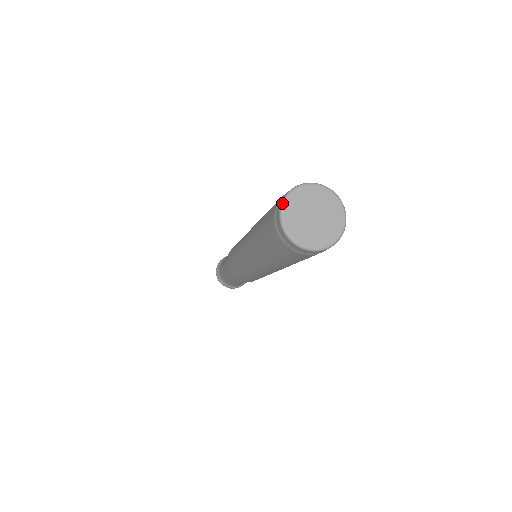
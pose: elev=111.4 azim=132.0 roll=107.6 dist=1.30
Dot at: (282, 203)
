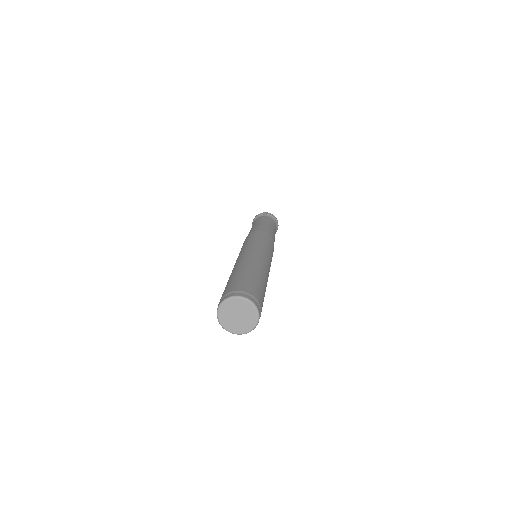
Dot at: occluded
